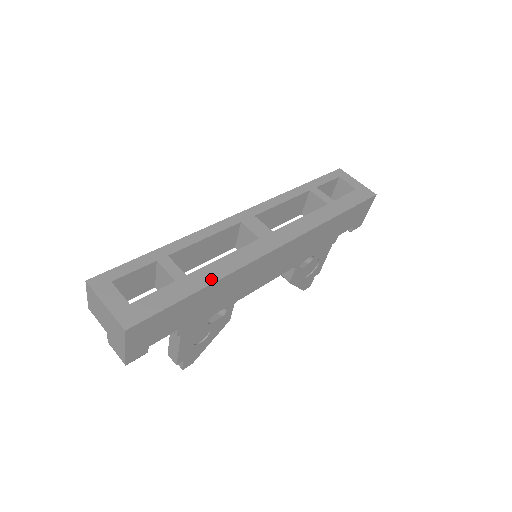
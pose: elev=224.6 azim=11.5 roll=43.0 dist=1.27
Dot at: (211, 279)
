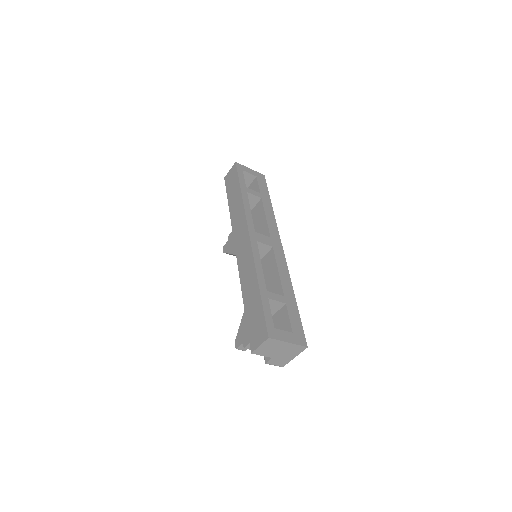
Dot at: (291, 290)
